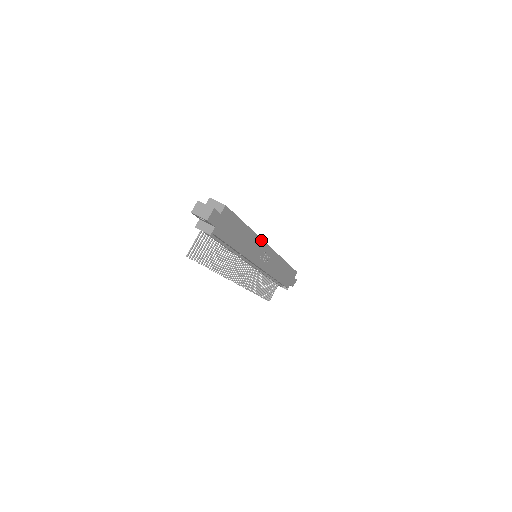
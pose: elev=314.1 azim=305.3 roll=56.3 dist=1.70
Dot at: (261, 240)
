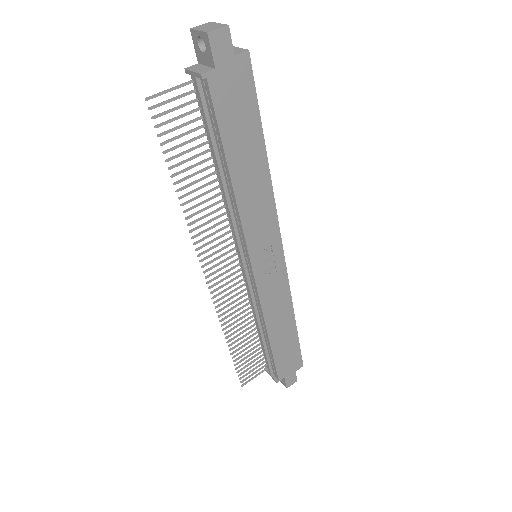
Dot at: (275, 216)
